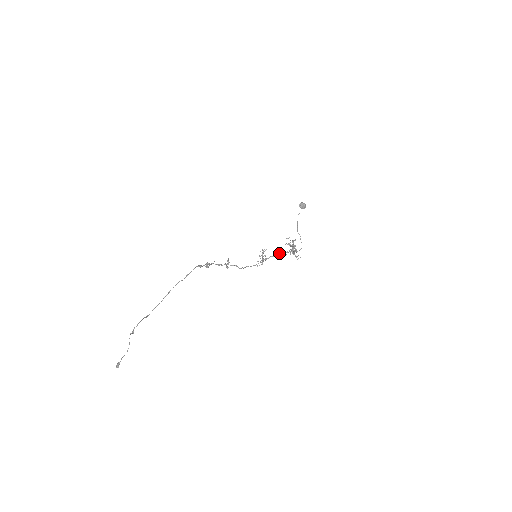
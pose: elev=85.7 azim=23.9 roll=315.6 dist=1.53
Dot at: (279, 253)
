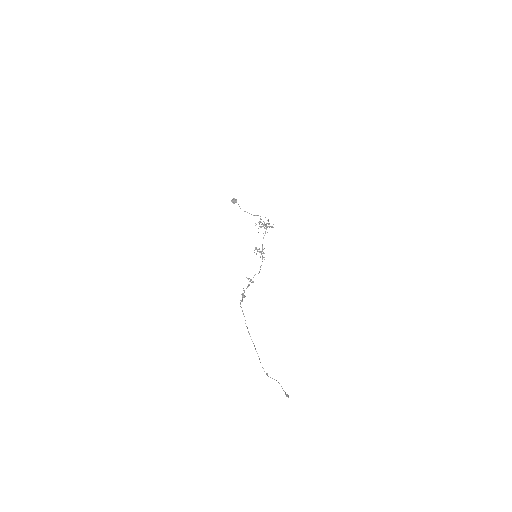
Dot at: (263, 238)
